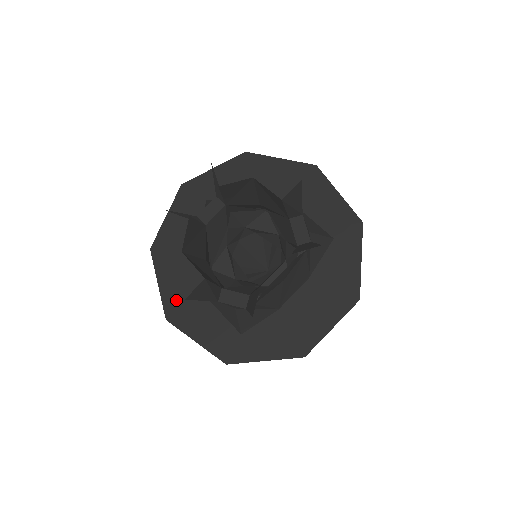
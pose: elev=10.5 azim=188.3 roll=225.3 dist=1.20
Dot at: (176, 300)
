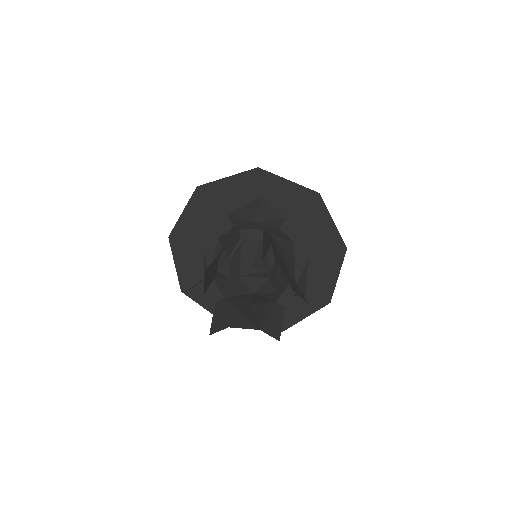
Dot at: (185, 233)
